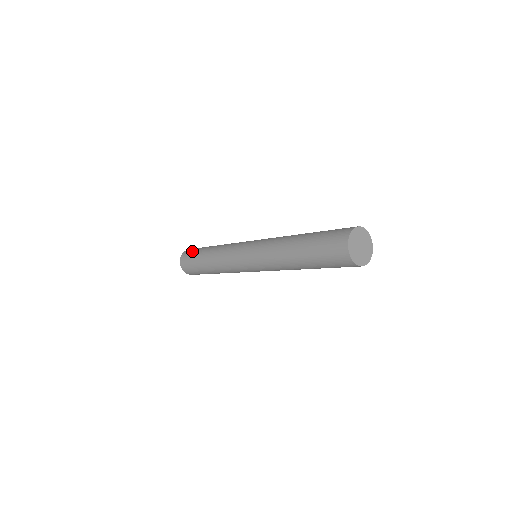
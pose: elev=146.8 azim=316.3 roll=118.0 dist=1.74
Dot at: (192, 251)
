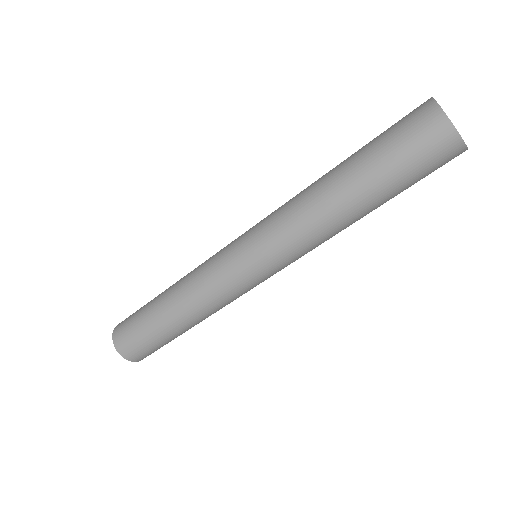
Dot at: (133, 313)
